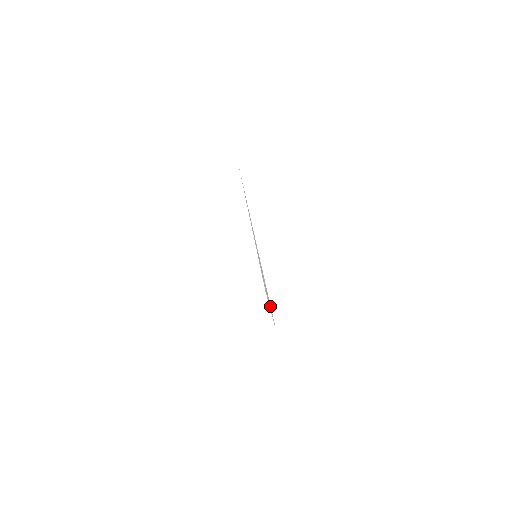
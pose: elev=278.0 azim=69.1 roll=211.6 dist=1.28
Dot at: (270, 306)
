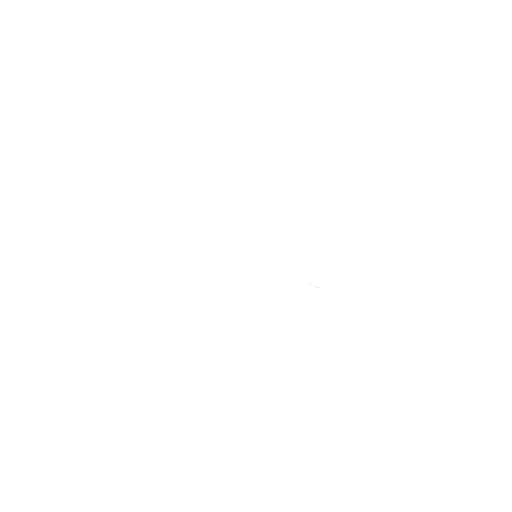
Dot at: occluded
